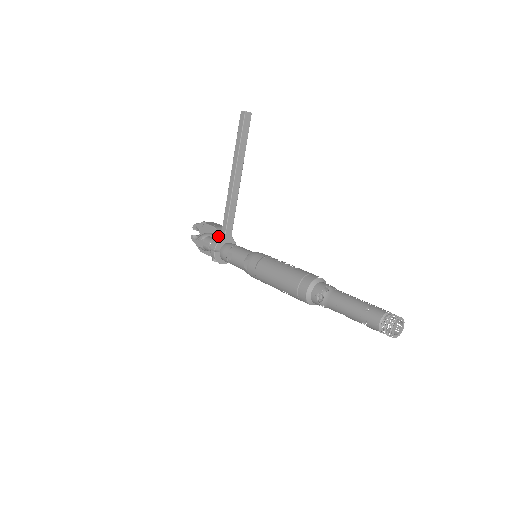
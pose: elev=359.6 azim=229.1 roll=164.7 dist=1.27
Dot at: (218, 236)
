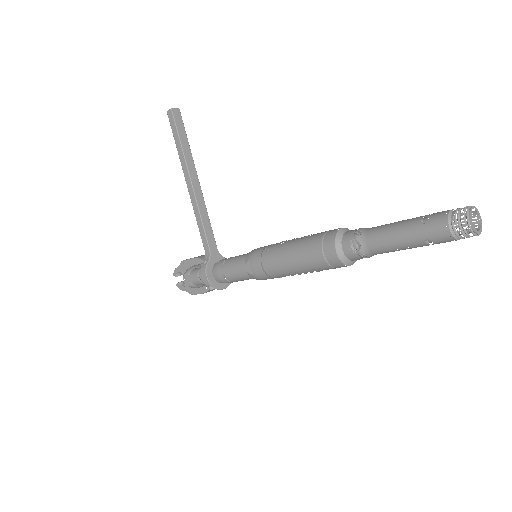
Dot at: occluded
